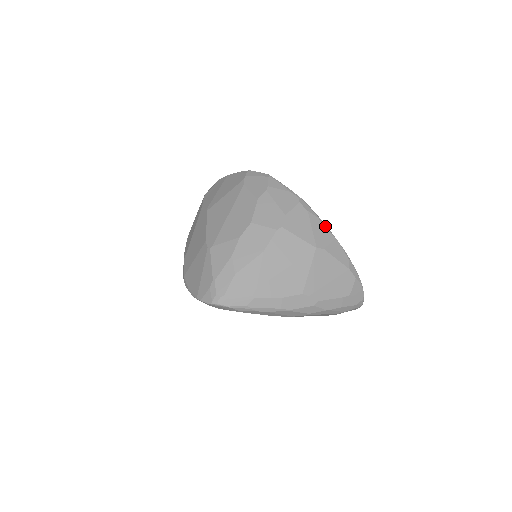
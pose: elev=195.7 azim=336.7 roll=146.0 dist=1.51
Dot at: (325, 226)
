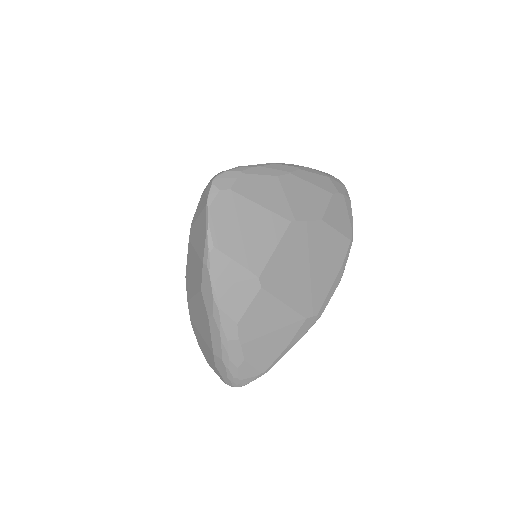
Dot at: occluded
